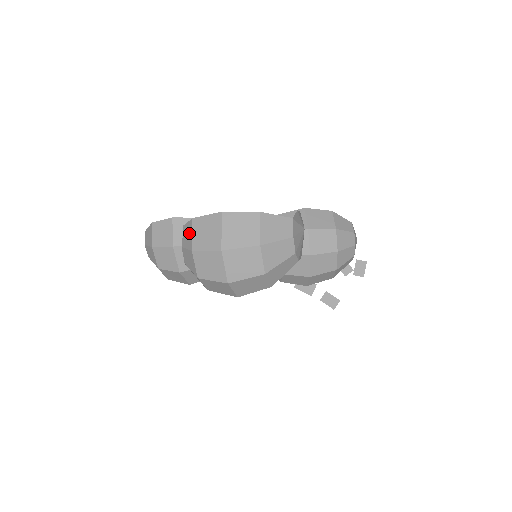
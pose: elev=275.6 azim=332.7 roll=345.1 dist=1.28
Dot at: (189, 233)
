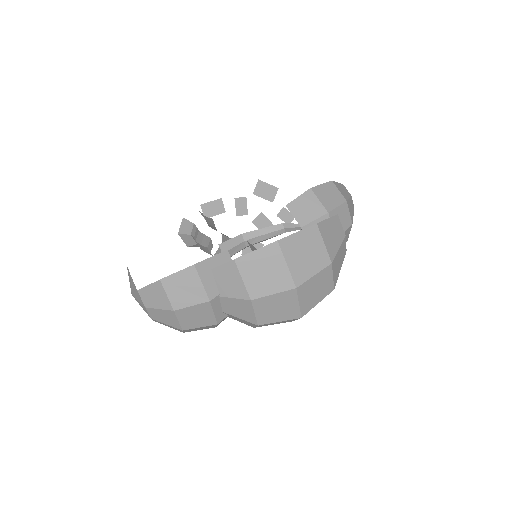
Dot at: (234, 279)
